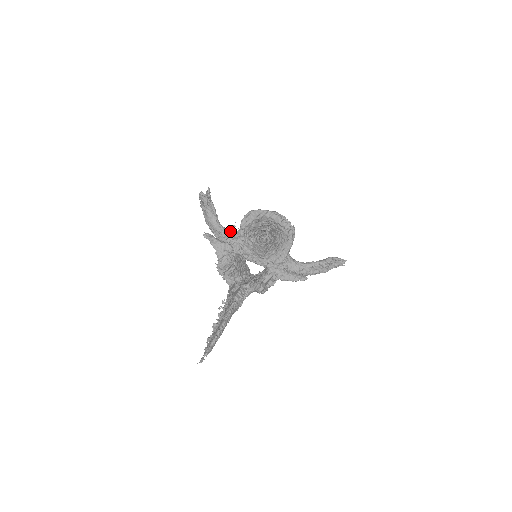
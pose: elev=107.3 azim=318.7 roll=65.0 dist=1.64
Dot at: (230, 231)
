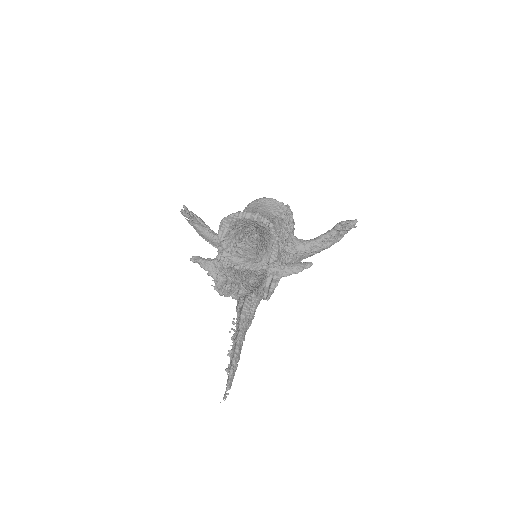
Dot at: occluded
